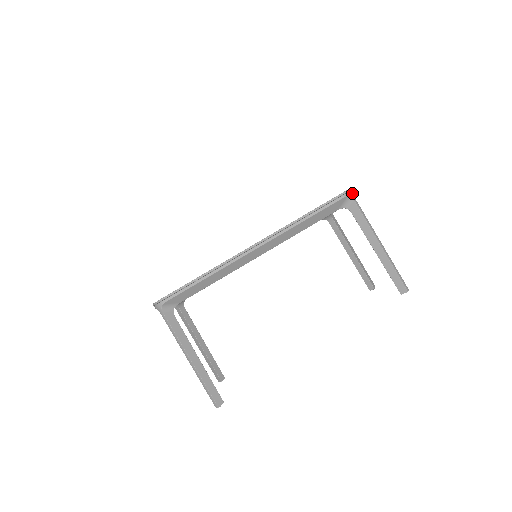
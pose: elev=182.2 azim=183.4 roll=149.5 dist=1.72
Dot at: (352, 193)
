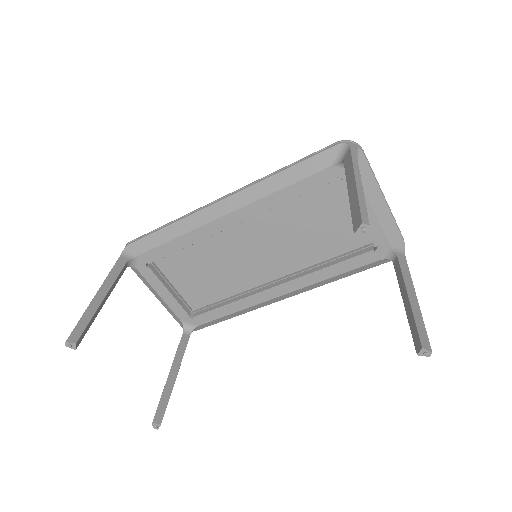
Dot at: (355, 145)
